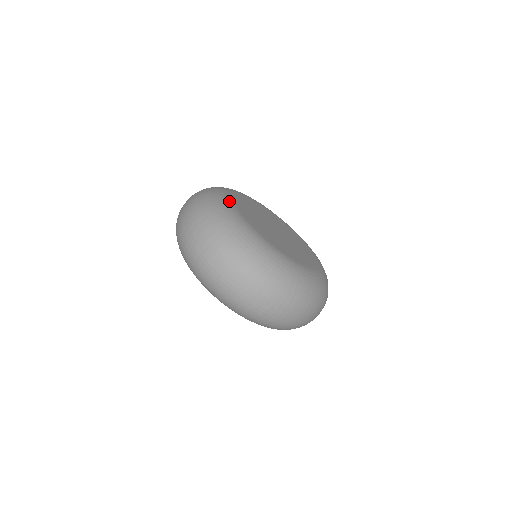
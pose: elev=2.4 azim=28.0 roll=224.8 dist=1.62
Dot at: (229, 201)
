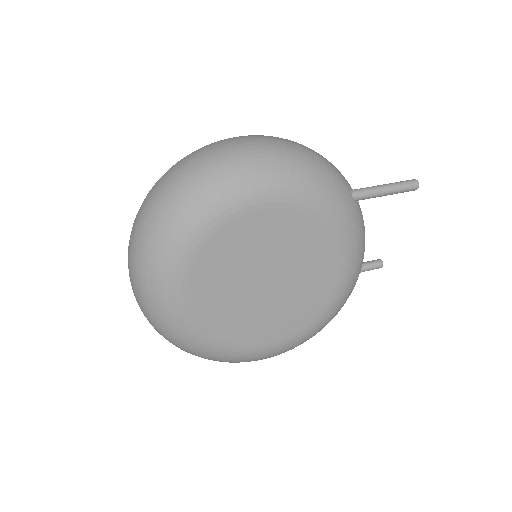
Dot at: (186, 250)
